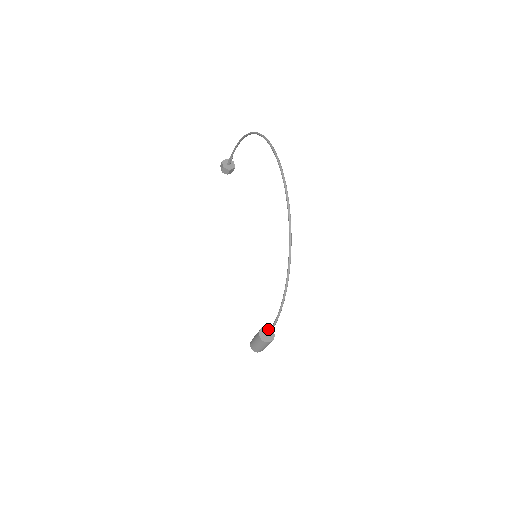
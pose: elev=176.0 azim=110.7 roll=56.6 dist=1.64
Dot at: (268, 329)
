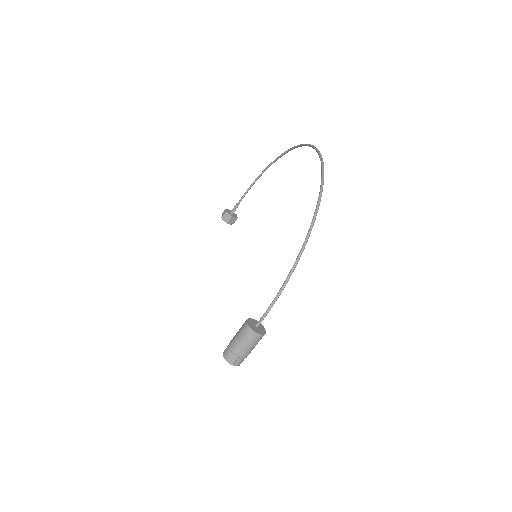
Dot at: occluded
